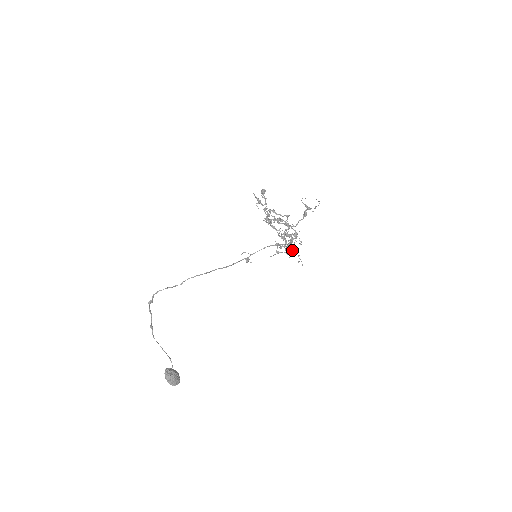
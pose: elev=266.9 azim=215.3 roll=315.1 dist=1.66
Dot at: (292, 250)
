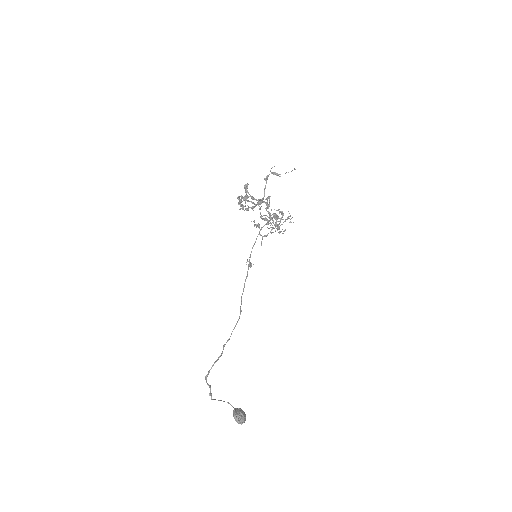
Dot at: occluded
